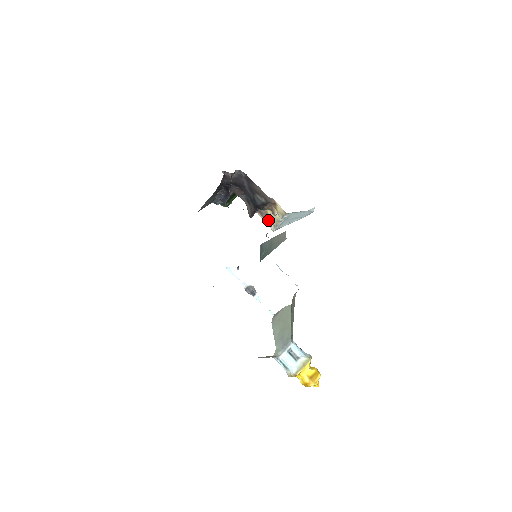
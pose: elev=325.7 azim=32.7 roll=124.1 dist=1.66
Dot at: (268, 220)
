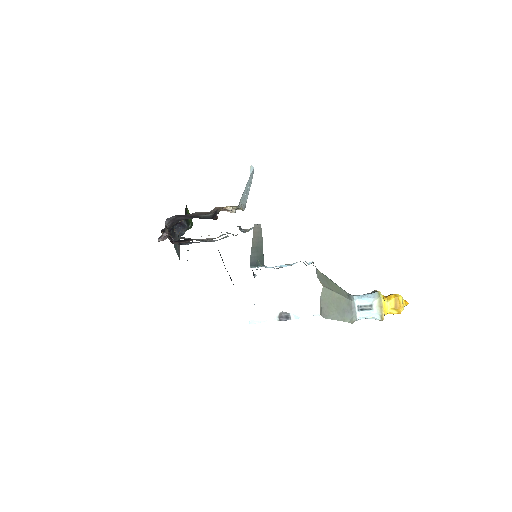
Dot at: occluded
